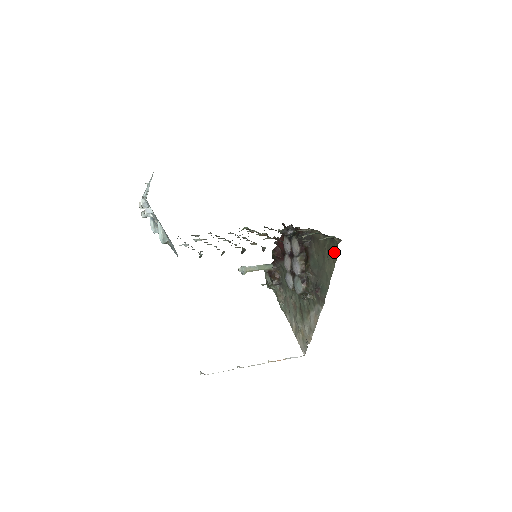
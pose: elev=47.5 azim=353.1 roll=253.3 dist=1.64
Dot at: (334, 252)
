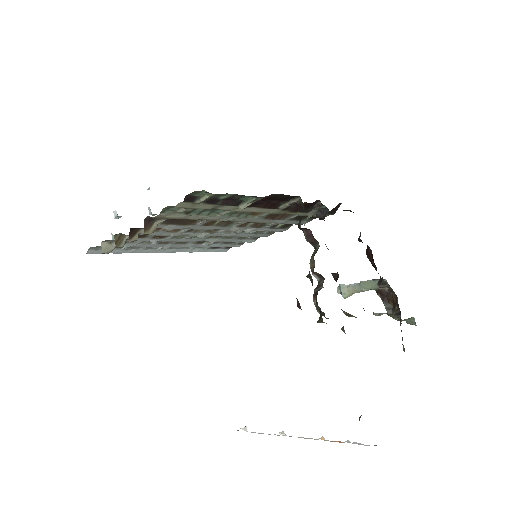
Dot at: occluded
